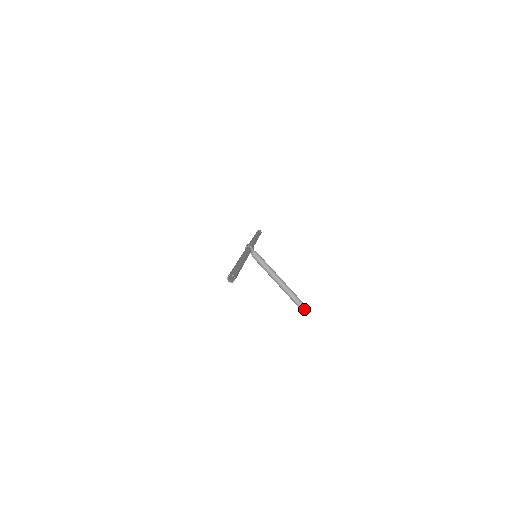
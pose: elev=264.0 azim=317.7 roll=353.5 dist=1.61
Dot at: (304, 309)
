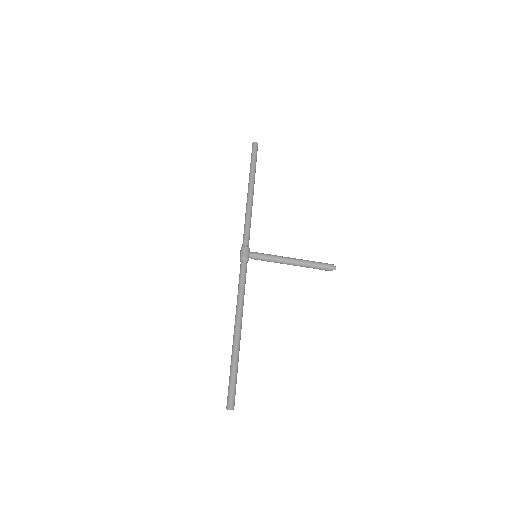
Dot at: occluded
